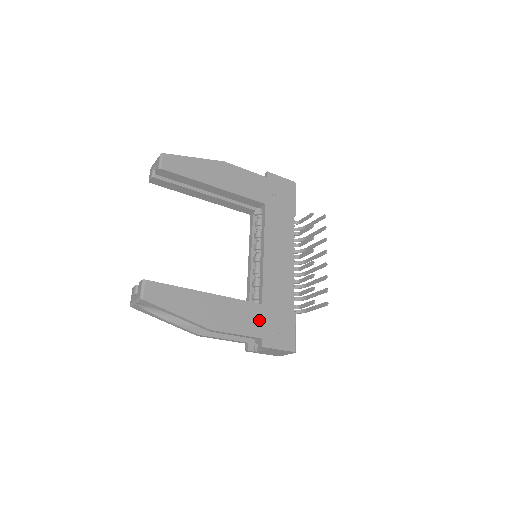
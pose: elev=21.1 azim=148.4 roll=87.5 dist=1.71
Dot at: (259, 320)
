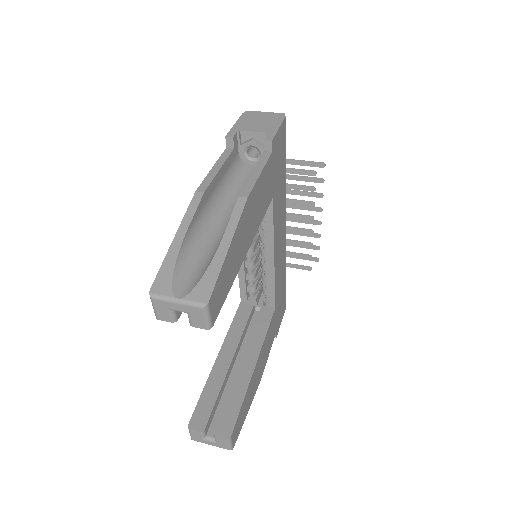
Dot at: (275, 323)
